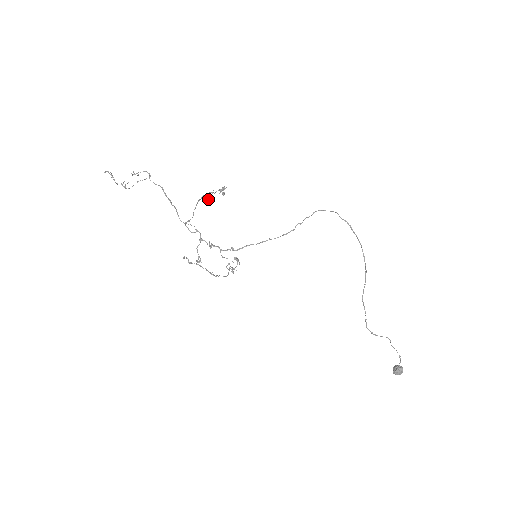
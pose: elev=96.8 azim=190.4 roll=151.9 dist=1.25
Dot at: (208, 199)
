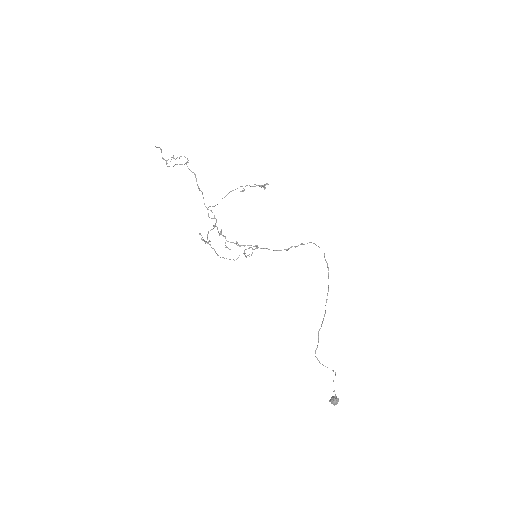
Dot at: (243, 191)
